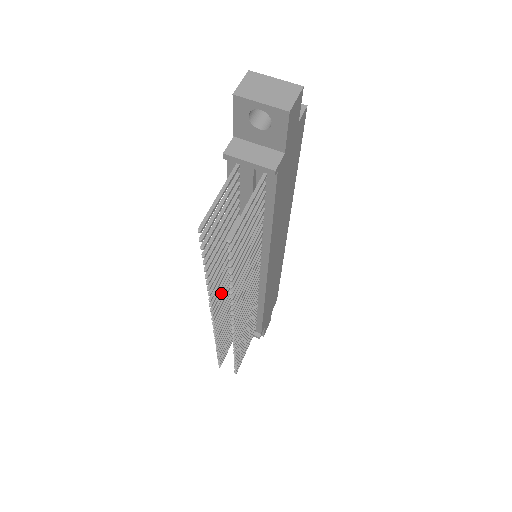
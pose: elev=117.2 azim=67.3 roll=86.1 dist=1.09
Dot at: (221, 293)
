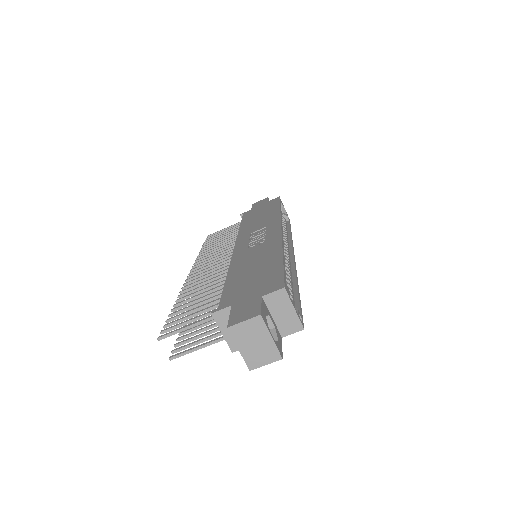
Dot at: (202, 275)
